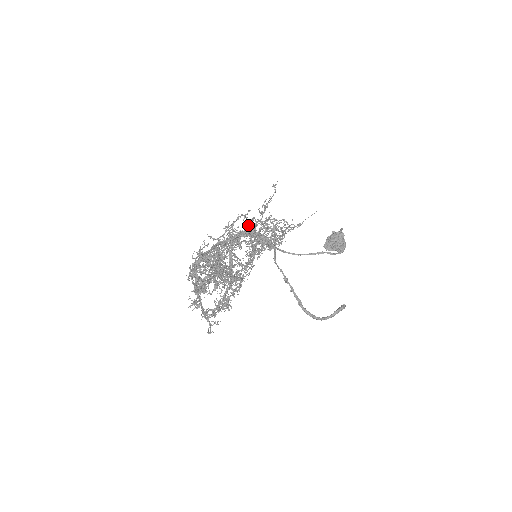
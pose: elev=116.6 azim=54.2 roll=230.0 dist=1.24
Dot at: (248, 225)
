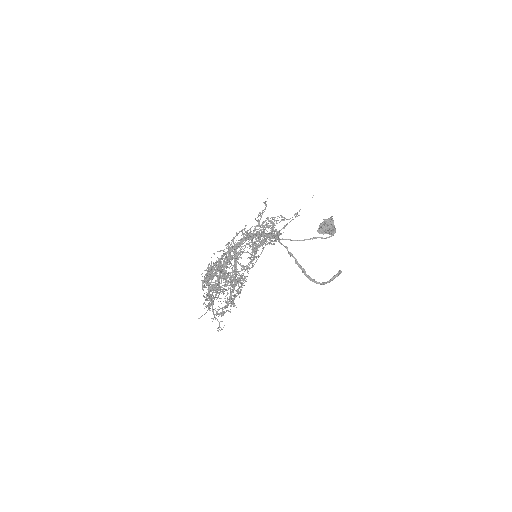
Dot at: (247, 235)
